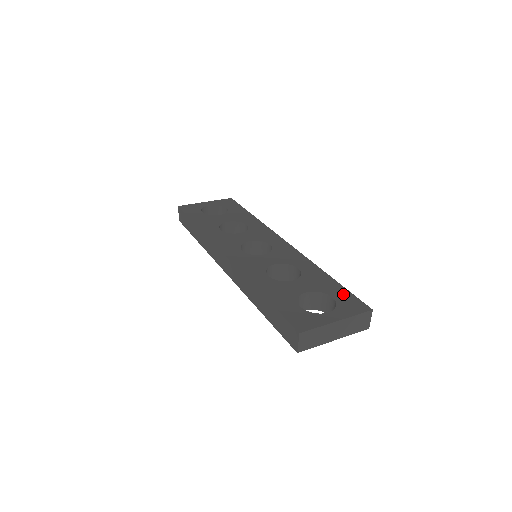
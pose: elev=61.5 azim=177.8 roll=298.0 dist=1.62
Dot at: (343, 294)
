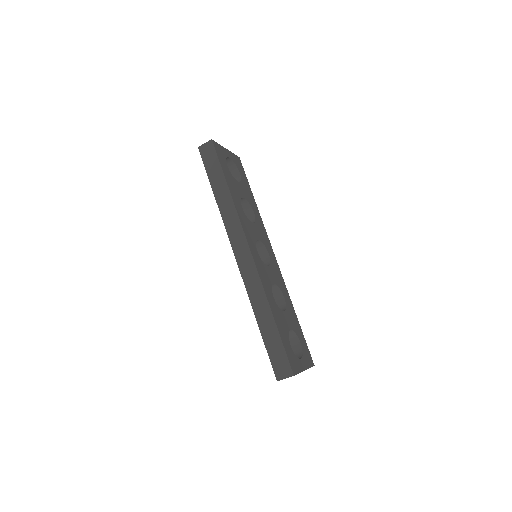
Dot at: (304, 342)
